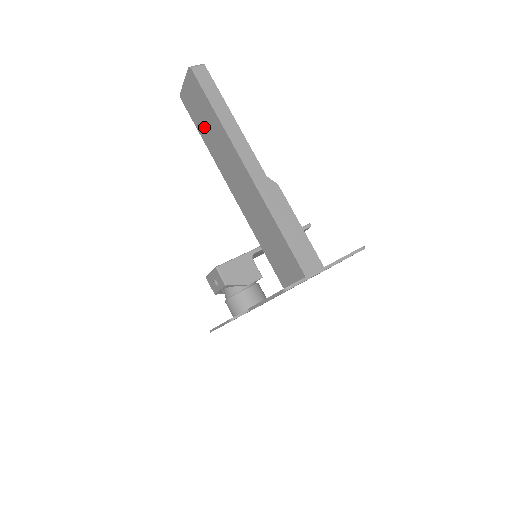
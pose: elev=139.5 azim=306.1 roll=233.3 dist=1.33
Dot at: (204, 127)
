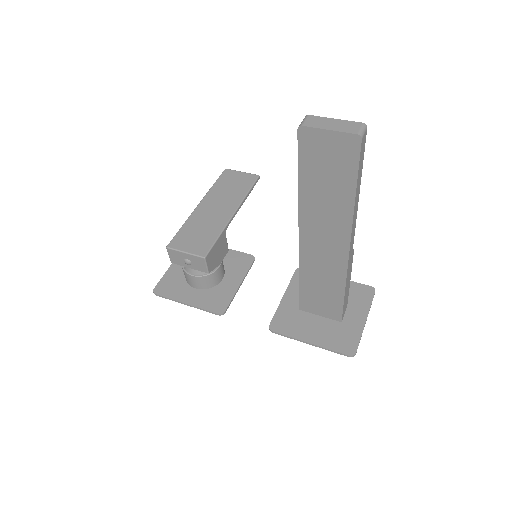
Dot at: (316, 182)
